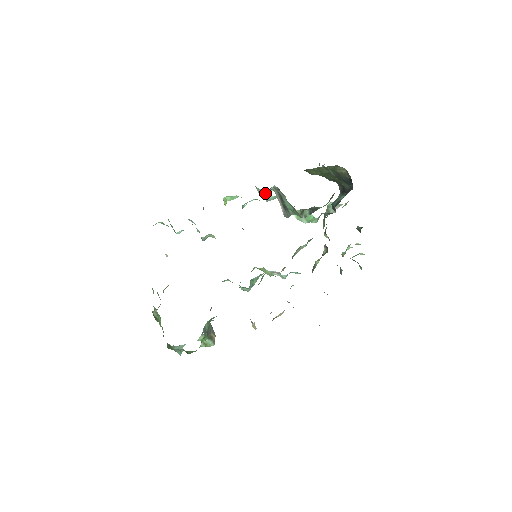
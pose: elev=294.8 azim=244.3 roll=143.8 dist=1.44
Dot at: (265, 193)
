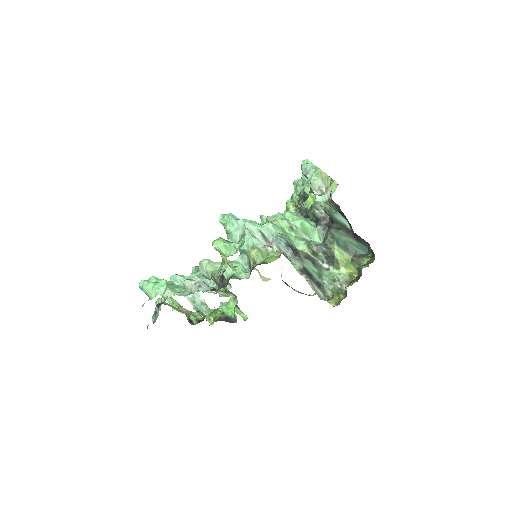
Dot at: (260, 231)
